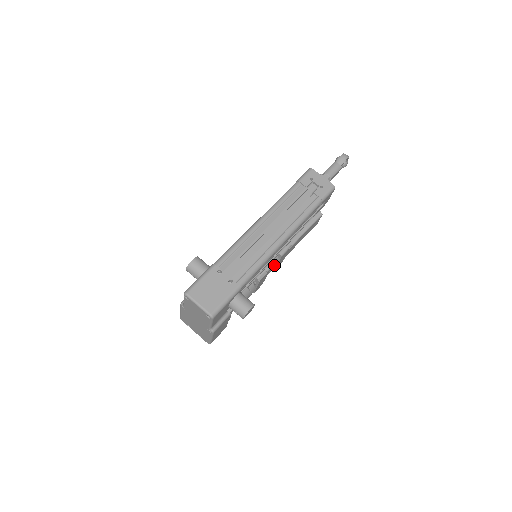
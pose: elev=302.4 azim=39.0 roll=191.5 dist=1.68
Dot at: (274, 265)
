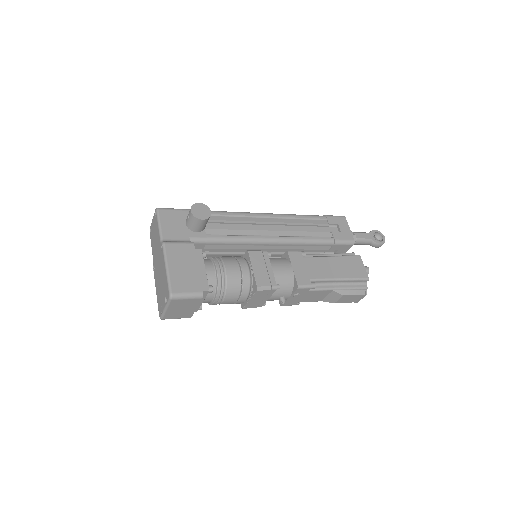
Dot at: (282, 263)
